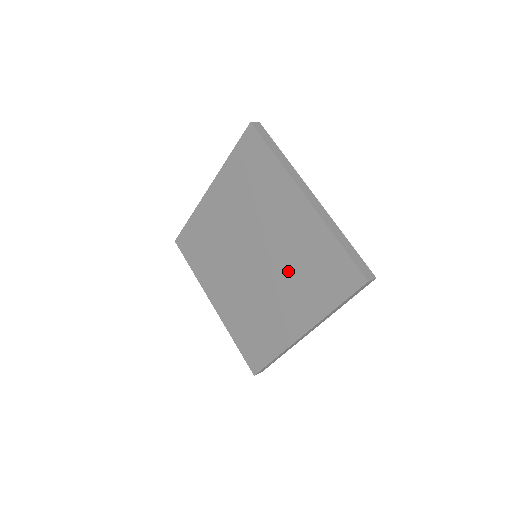
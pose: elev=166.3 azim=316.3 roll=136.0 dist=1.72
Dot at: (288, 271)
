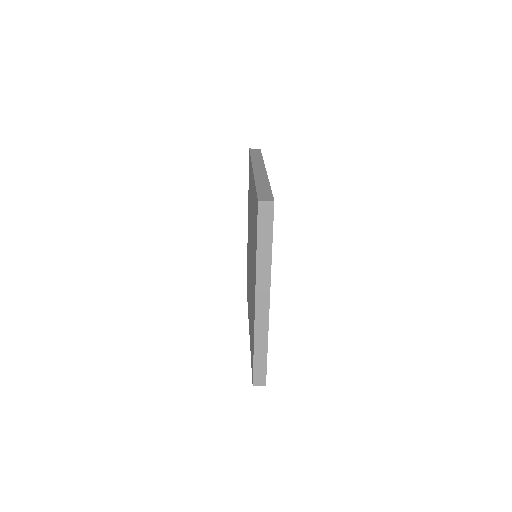
Dot at: occluded
